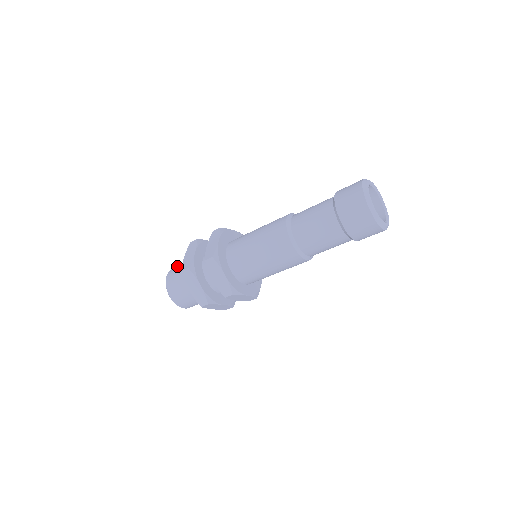
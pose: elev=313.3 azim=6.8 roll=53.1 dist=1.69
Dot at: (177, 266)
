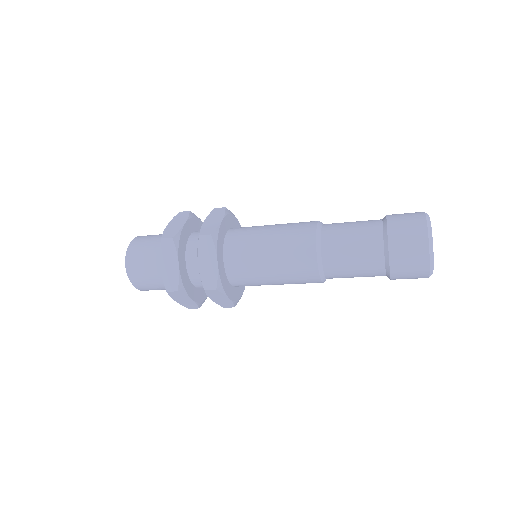
Dot at: (137, 251)
